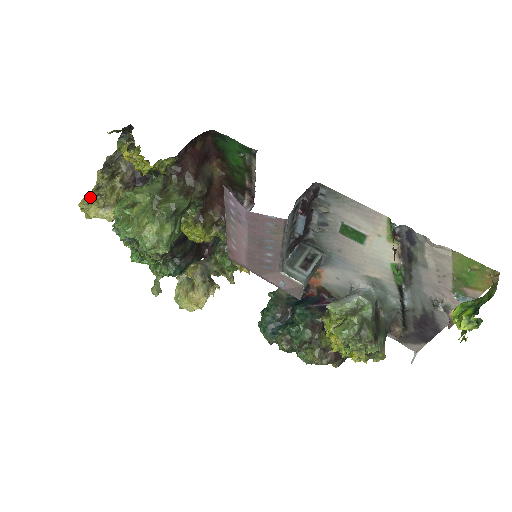
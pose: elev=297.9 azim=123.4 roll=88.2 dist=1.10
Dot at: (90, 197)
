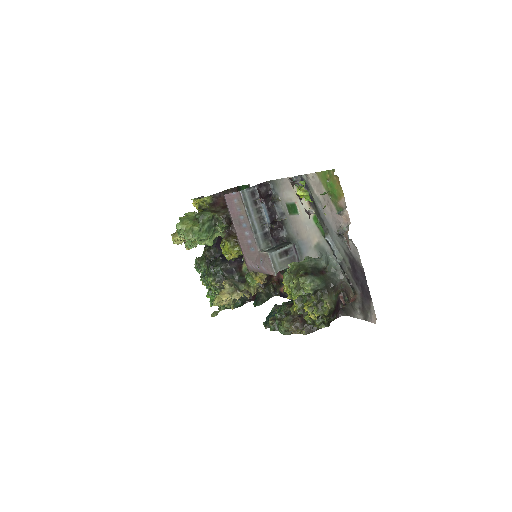
Dot at: occluded
